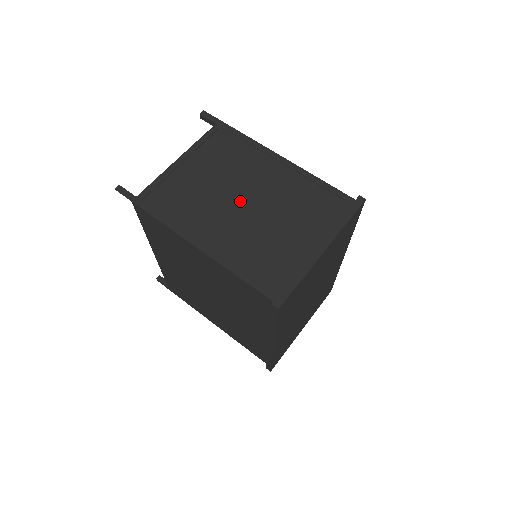
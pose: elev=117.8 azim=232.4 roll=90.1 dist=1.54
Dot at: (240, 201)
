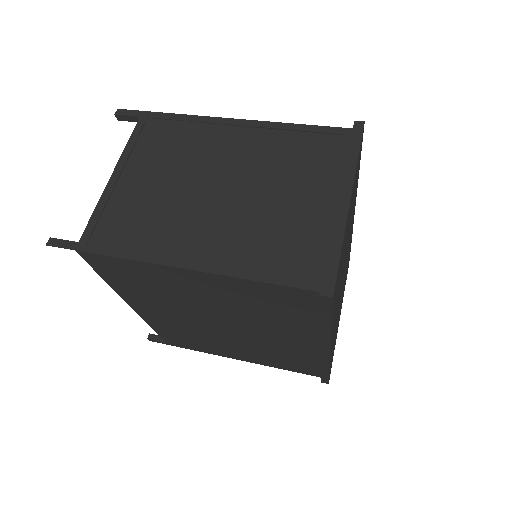
Dot at: (213, 190)
